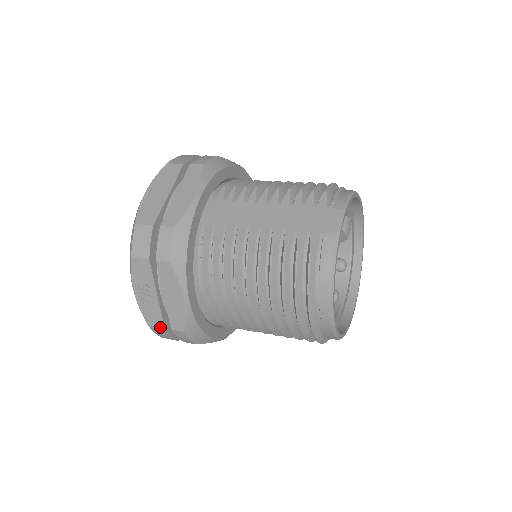
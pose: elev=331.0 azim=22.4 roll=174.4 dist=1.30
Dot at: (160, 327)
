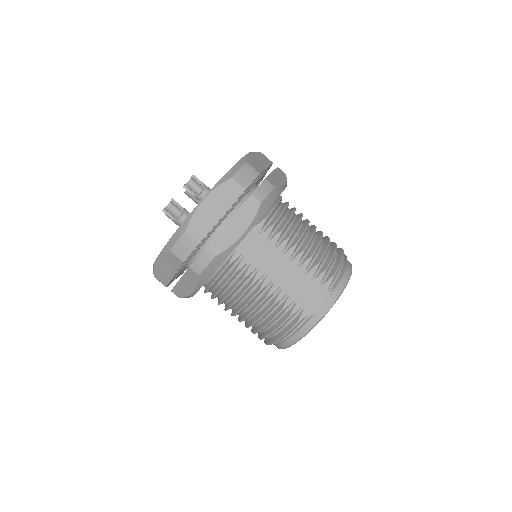
Dot at: (163, 284)
